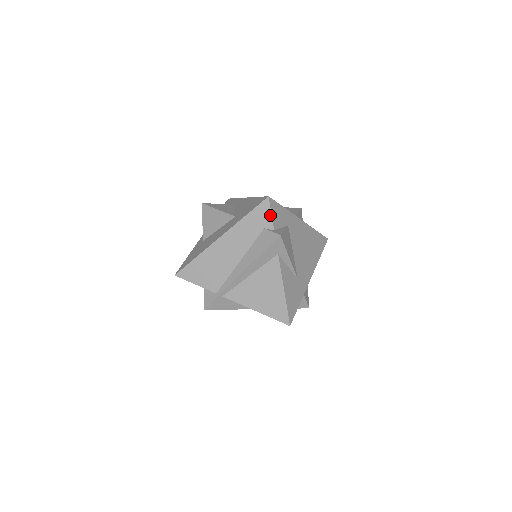
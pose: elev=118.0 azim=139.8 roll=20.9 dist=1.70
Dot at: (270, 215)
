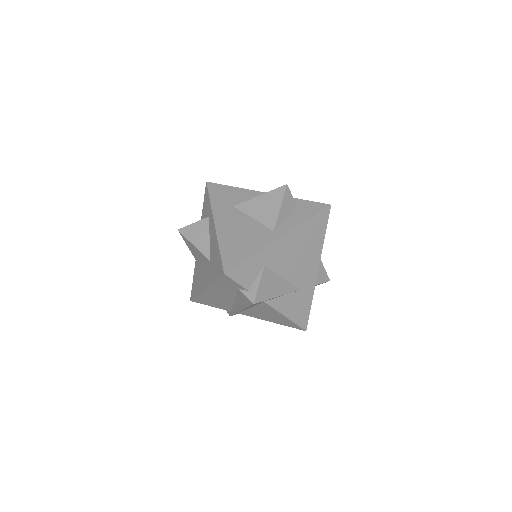
Dot at: (236, 283)
